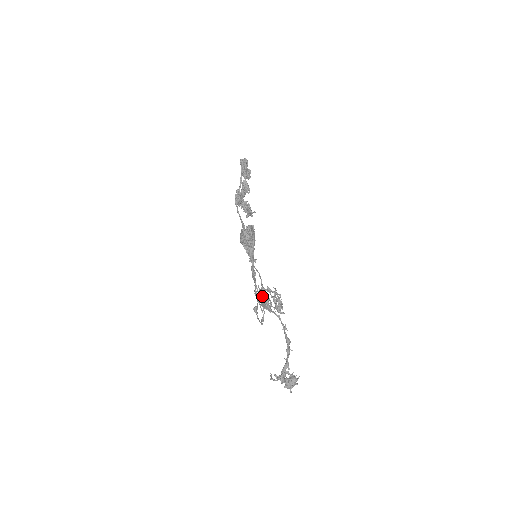
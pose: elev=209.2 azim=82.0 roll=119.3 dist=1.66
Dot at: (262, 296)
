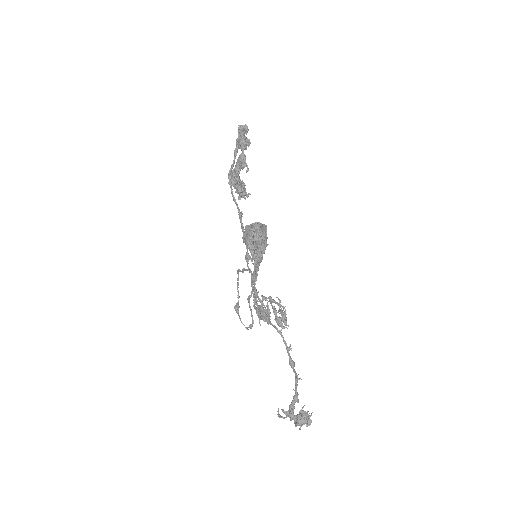
Dot at: (261, 306)
